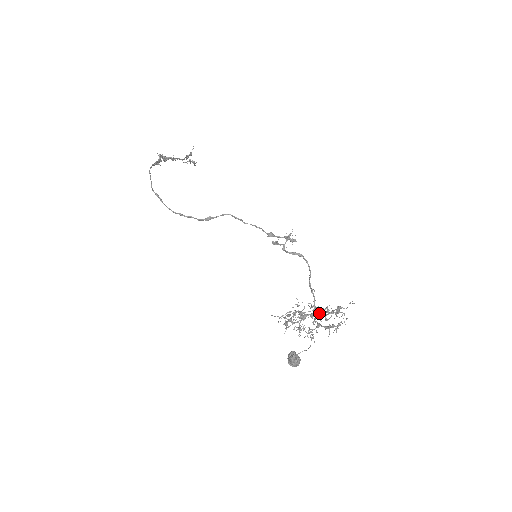
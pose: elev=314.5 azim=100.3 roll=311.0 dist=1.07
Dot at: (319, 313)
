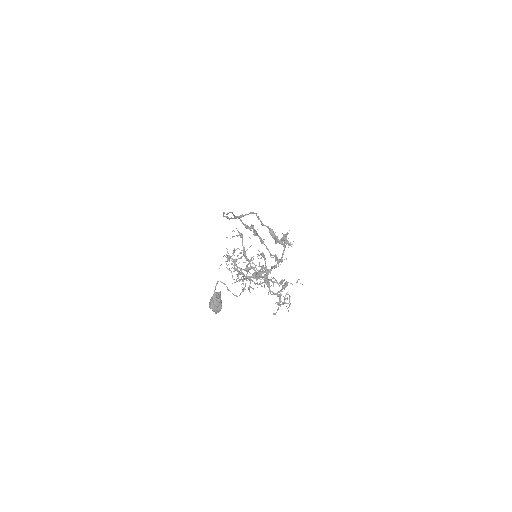
Dot at: (266, 283)
